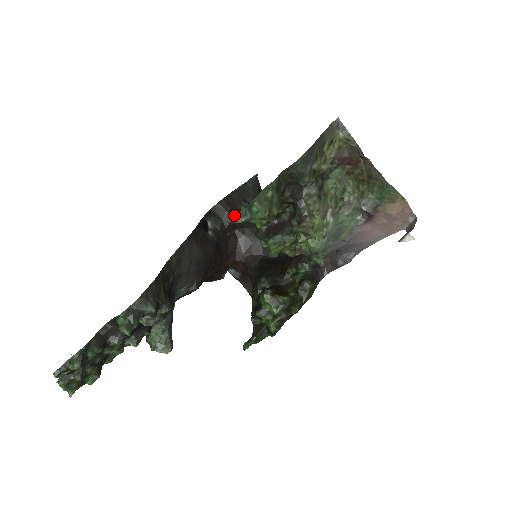
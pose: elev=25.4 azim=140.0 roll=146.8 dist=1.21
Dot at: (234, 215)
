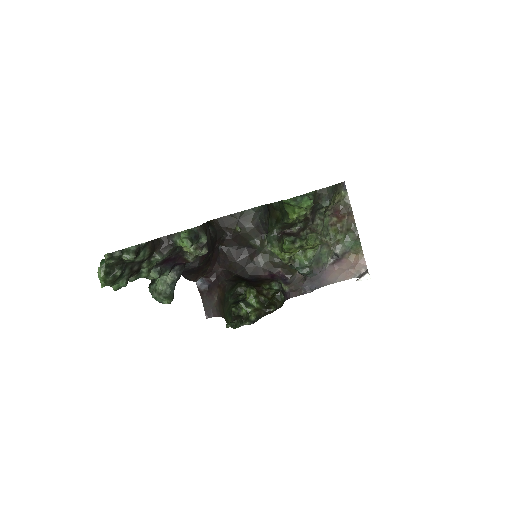
Dot at: (226, 233)
